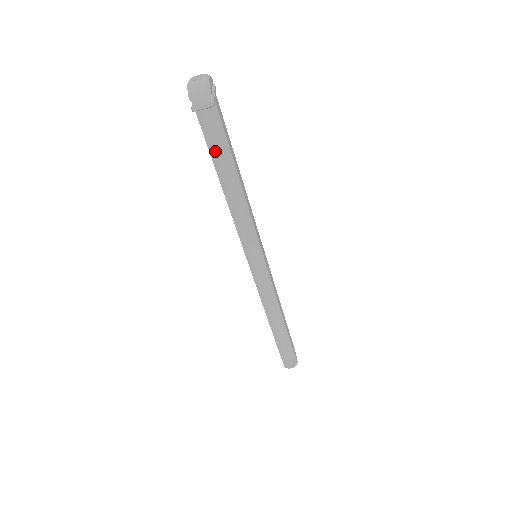
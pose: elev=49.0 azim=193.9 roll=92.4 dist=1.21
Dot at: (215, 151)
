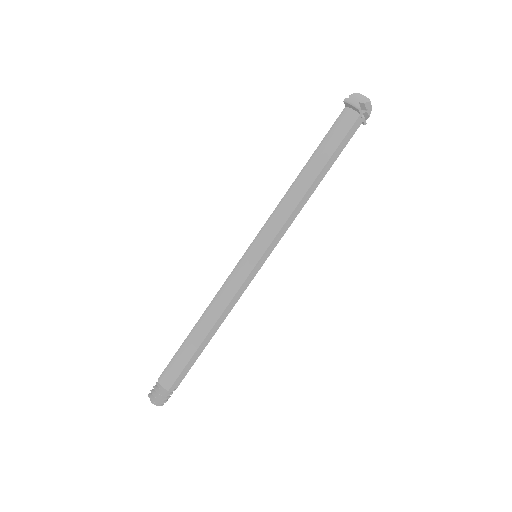
Dot at: (325, 142)
